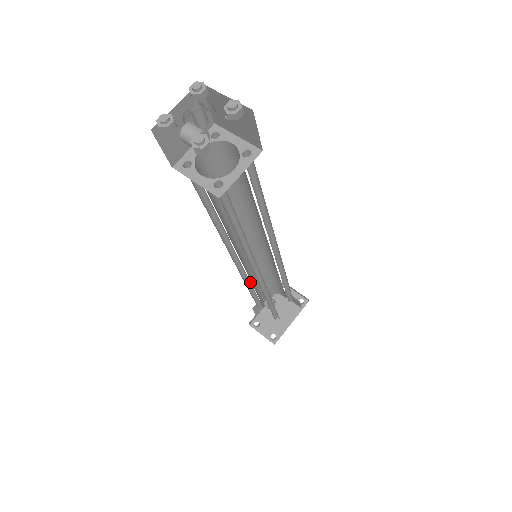
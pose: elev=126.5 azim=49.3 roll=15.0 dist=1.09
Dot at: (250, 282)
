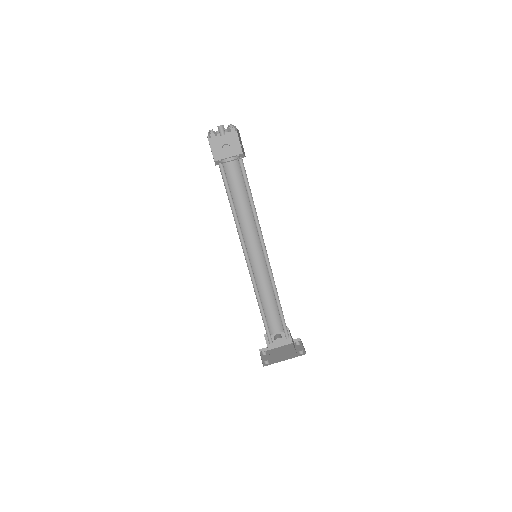
Dot at: (259, 292)
